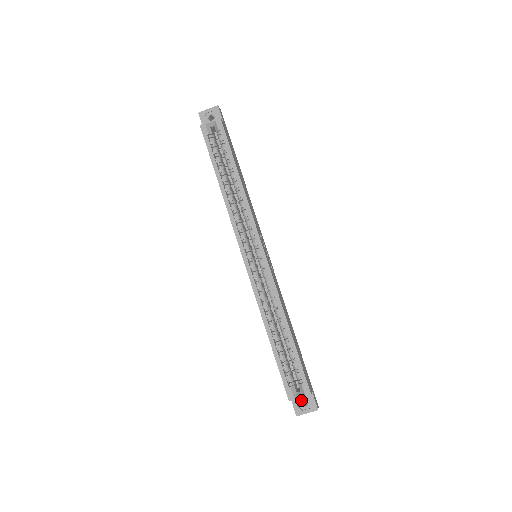
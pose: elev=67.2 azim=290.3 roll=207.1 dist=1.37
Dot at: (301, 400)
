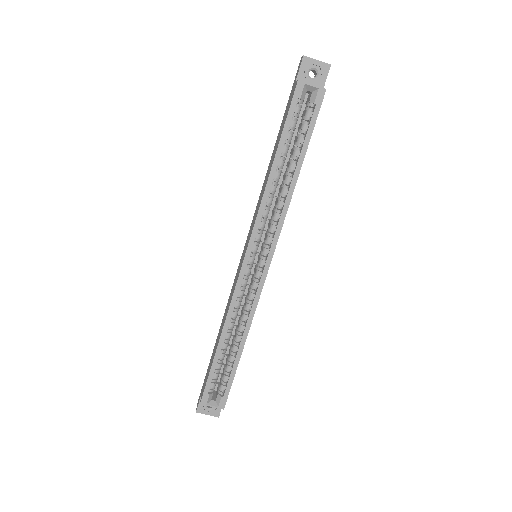
Dot at: occluded
